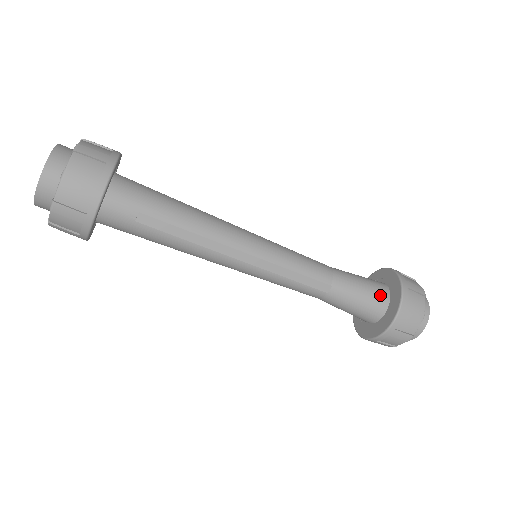
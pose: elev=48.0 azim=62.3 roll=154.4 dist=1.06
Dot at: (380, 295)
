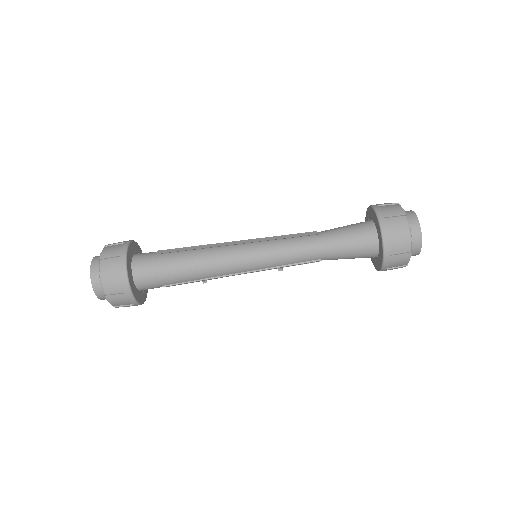
Dot at: occluded
